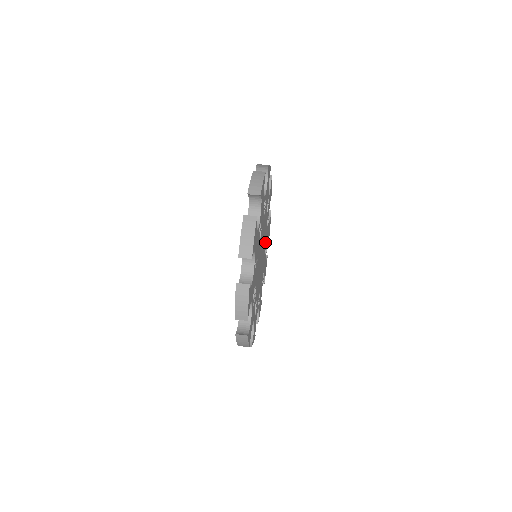
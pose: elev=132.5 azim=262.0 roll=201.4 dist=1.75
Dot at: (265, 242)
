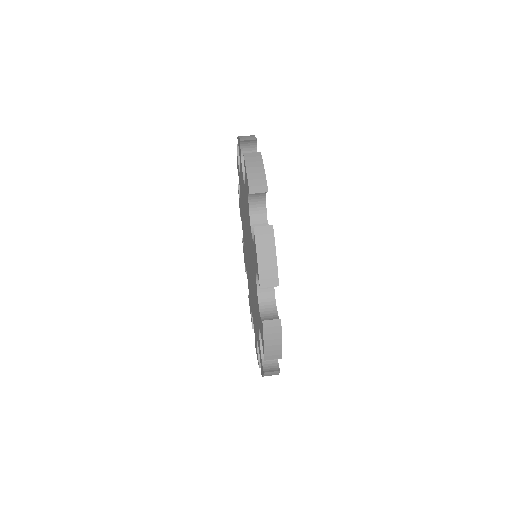
Dot at: occluded
